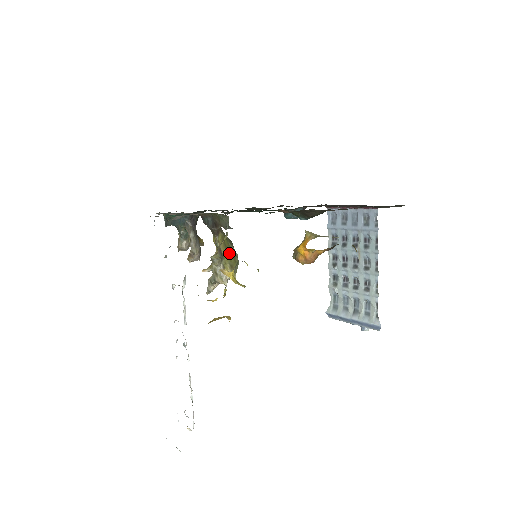
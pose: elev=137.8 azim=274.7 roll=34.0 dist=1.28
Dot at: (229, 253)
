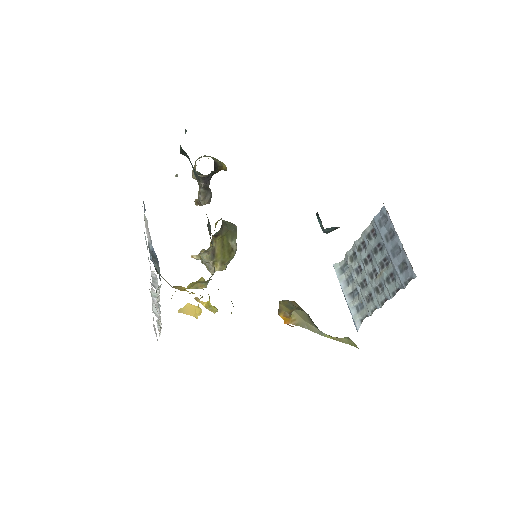
Dot at: (225, 251)
